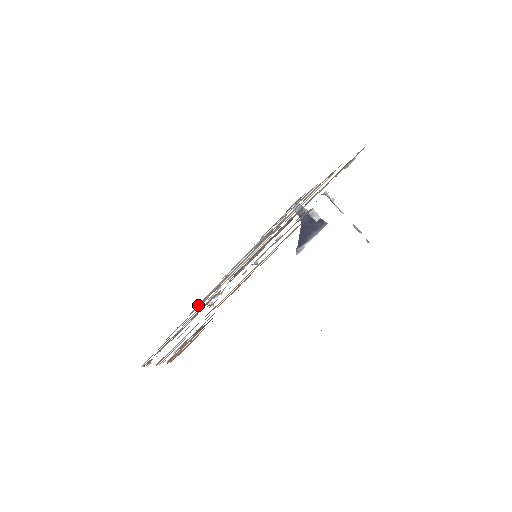
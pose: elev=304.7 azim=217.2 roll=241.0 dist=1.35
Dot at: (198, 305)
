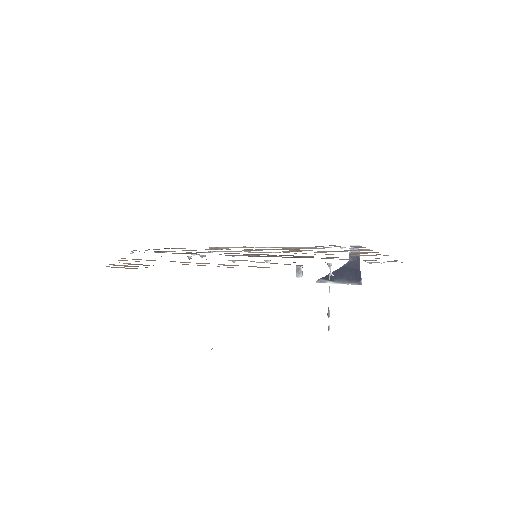
Dot at: occluded
